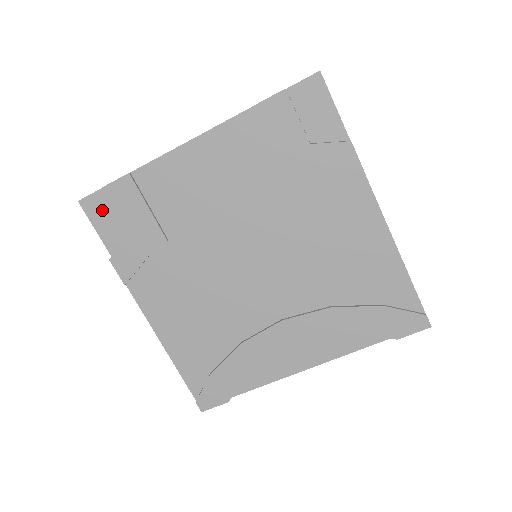
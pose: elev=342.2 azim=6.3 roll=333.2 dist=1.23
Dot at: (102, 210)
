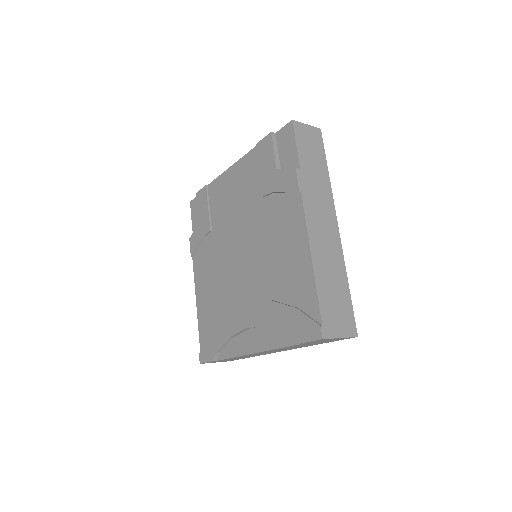
Dot at: (196, 208)
